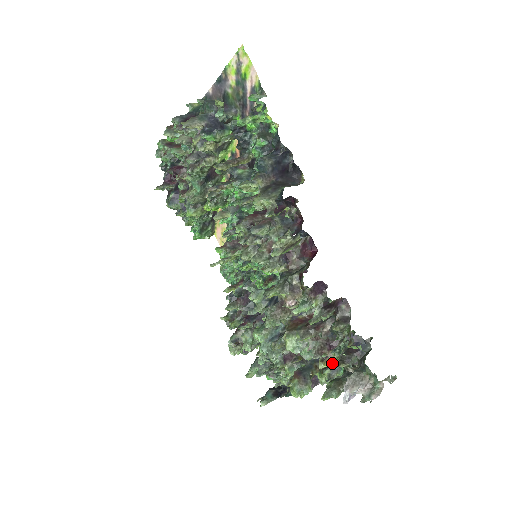
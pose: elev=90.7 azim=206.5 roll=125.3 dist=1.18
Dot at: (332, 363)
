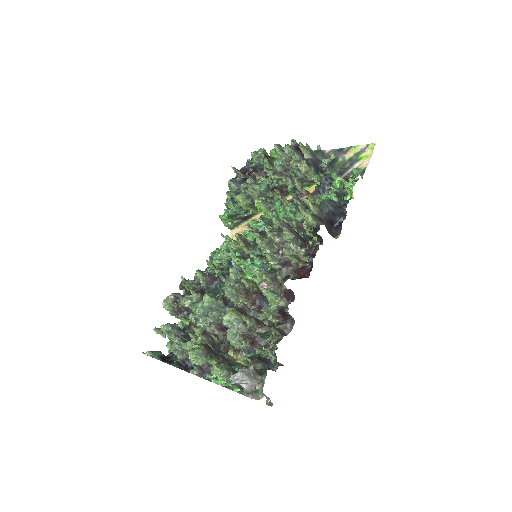
Dot at: (233, 365)
